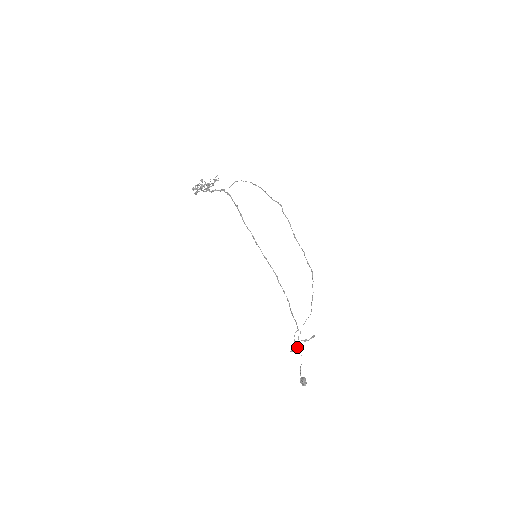
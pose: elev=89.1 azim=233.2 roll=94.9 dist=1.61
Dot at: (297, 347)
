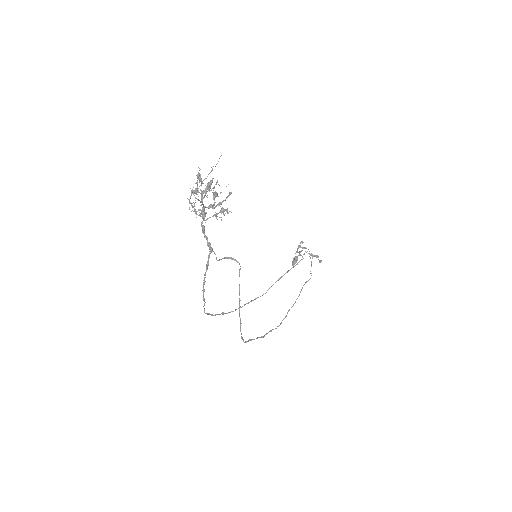
Dot at: occluded
